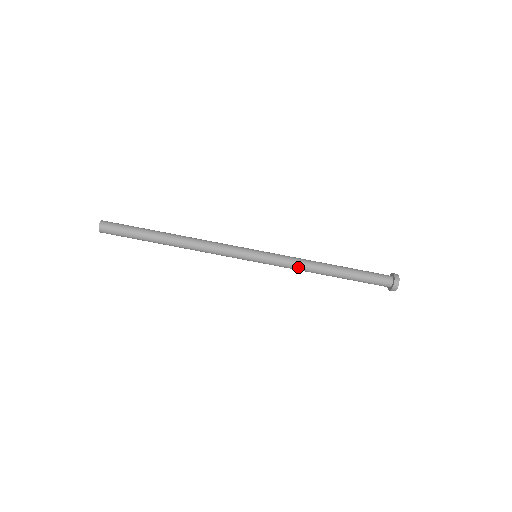
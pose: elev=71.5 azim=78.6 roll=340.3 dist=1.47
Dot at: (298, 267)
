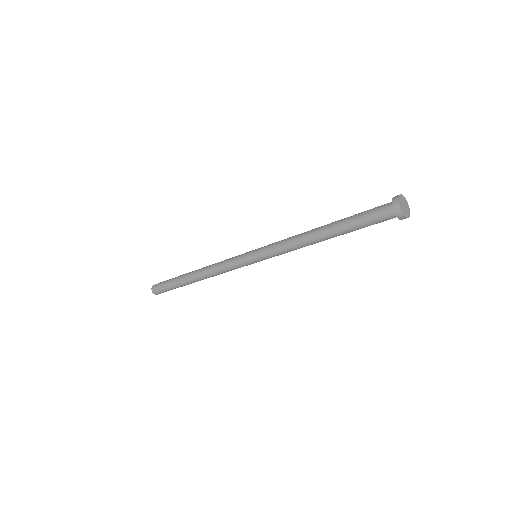
Dot at: (291, 248)
